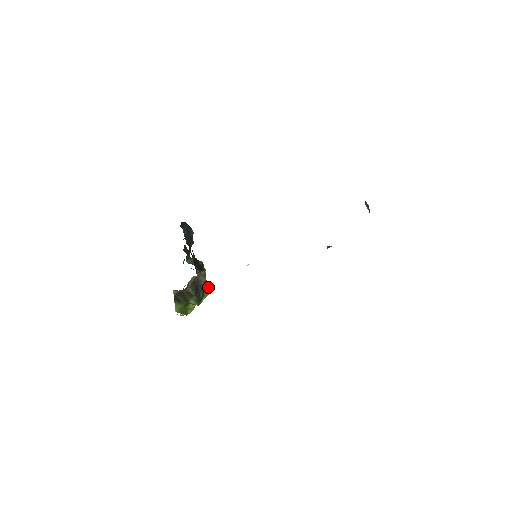
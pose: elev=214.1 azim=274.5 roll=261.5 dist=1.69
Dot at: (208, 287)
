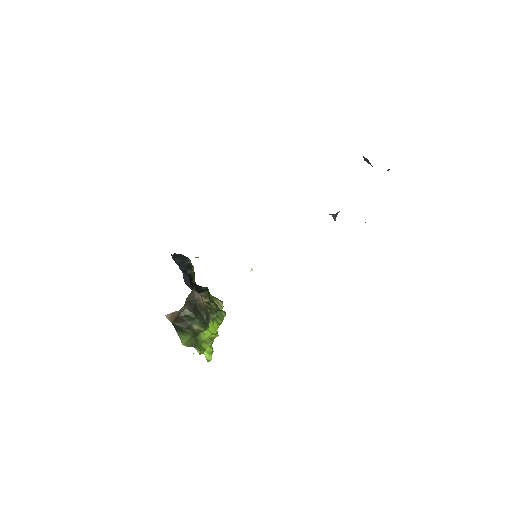
Dot at: (219, 312)
